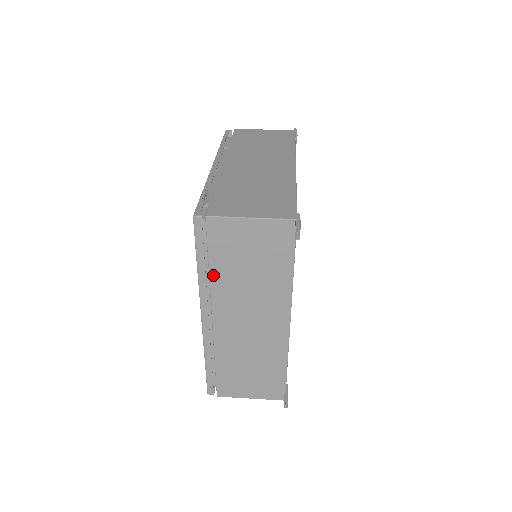
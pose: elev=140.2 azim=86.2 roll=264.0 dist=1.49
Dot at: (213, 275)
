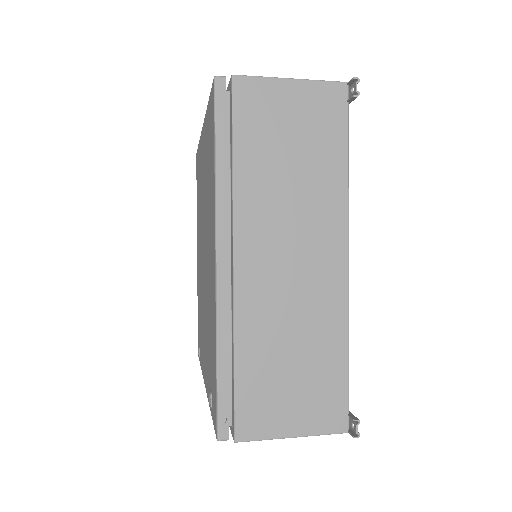
Dot at: (238, 173)
